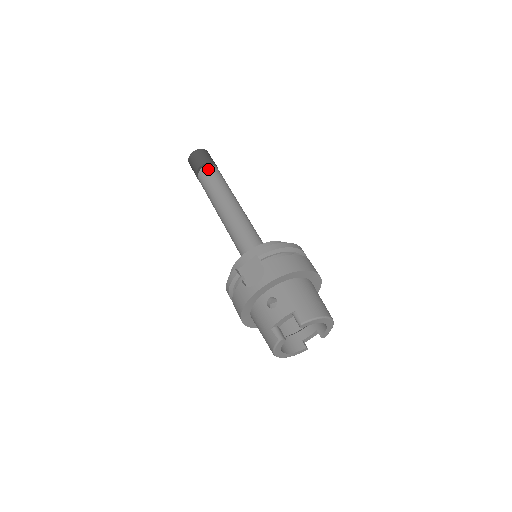
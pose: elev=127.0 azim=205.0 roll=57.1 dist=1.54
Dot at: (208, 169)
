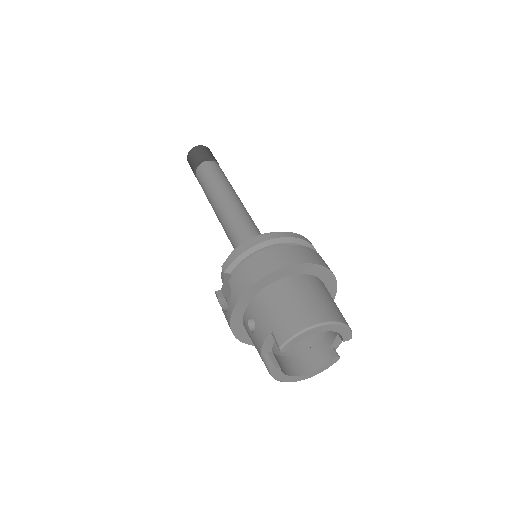
Dot at: (199, 169)
